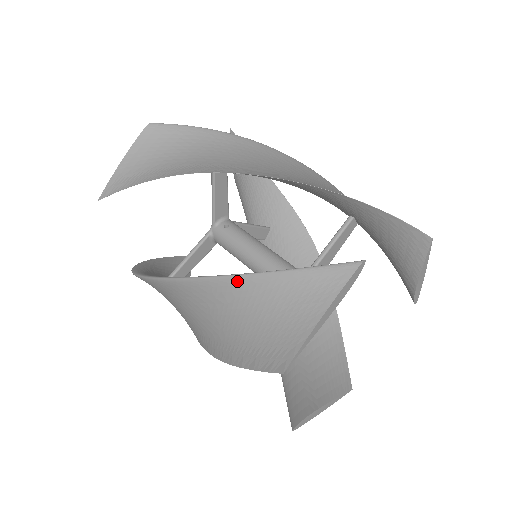
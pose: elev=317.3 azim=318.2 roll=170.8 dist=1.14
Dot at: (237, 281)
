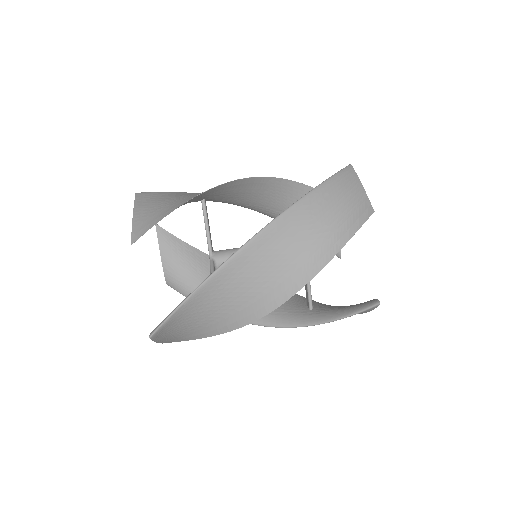
Dot at: (315, 324)
